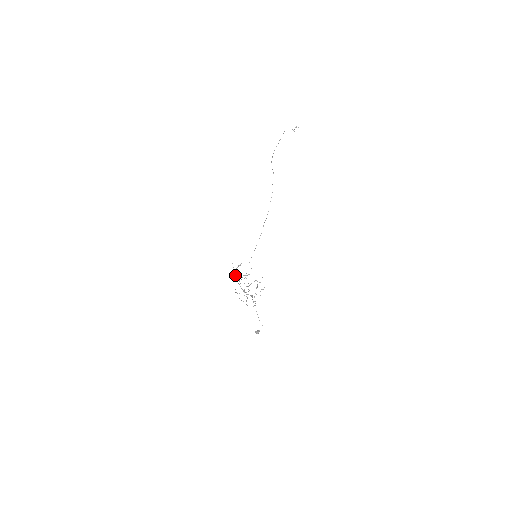
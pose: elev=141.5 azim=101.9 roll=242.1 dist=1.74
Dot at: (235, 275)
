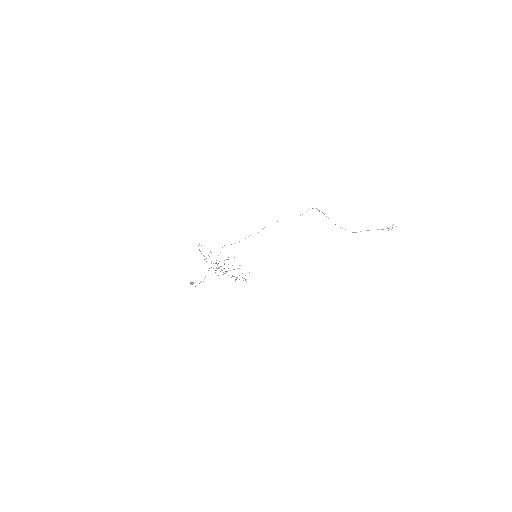
Dot at: occluded
